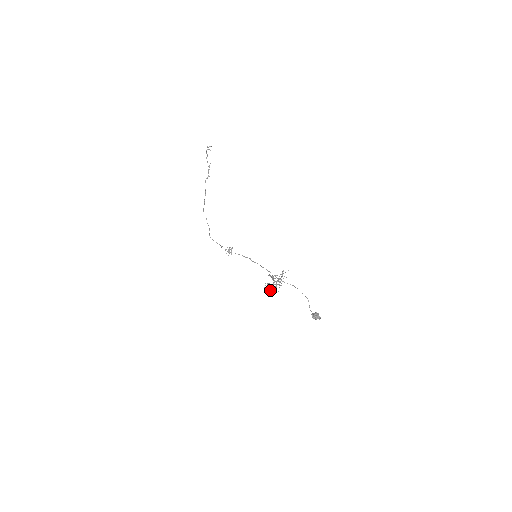
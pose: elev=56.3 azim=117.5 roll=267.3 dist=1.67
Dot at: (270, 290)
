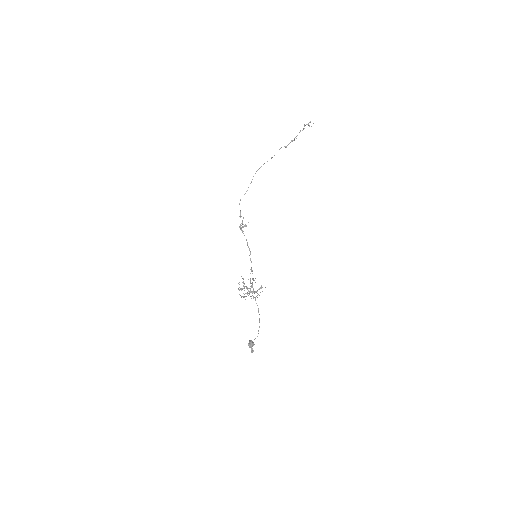
Dot at: occluded
